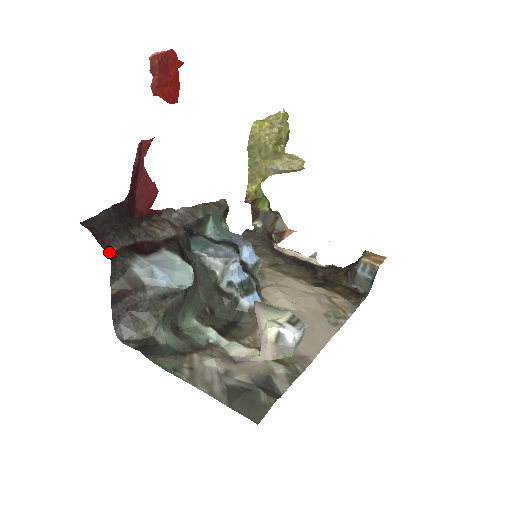
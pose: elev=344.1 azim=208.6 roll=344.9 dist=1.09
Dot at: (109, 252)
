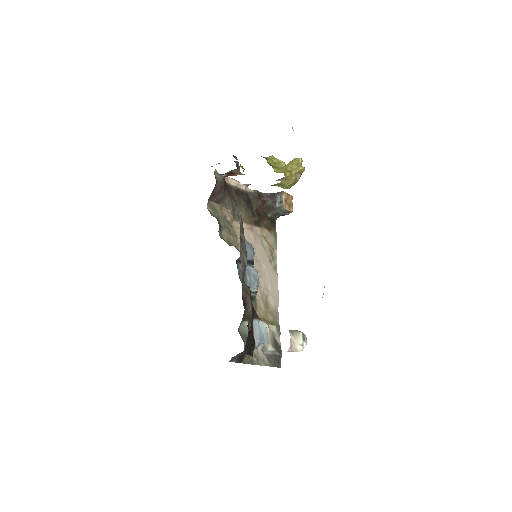
Dot at: (252, 355)
